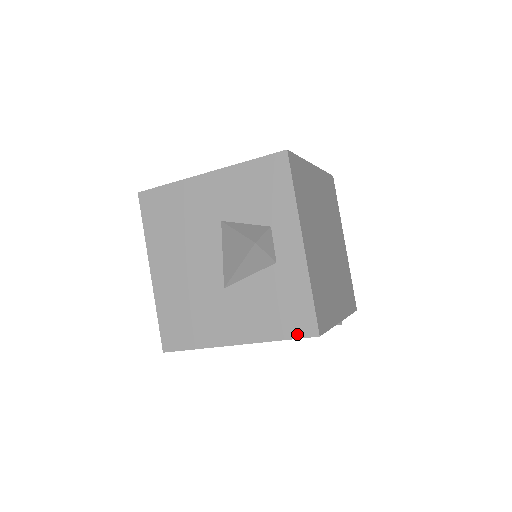
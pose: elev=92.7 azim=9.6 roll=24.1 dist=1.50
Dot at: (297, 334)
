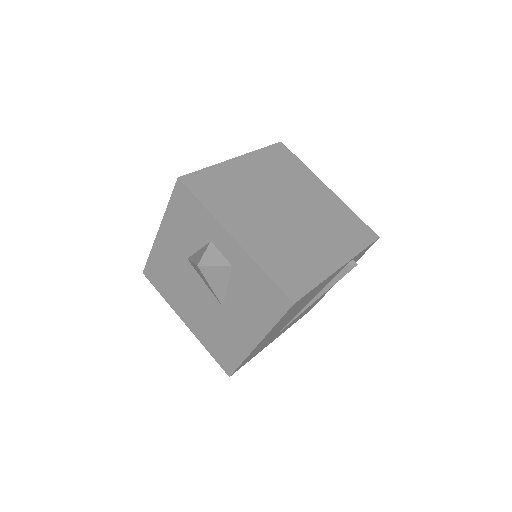
Dot at: (281, 312)
